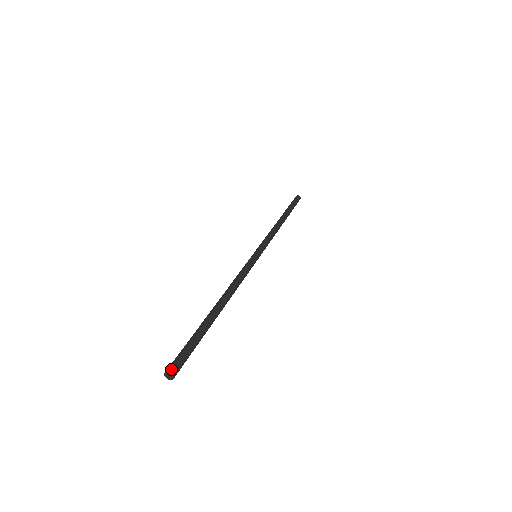
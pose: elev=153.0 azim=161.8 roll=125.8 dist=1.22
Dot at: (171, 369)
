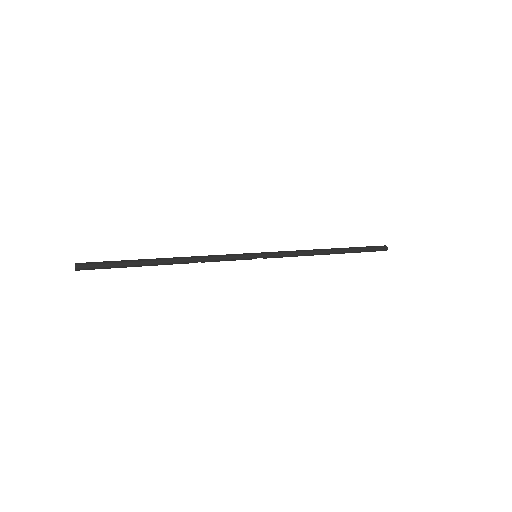
Dot at: (78, 263)
